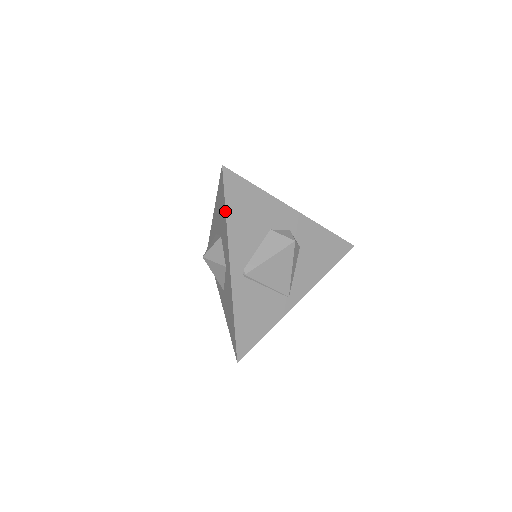
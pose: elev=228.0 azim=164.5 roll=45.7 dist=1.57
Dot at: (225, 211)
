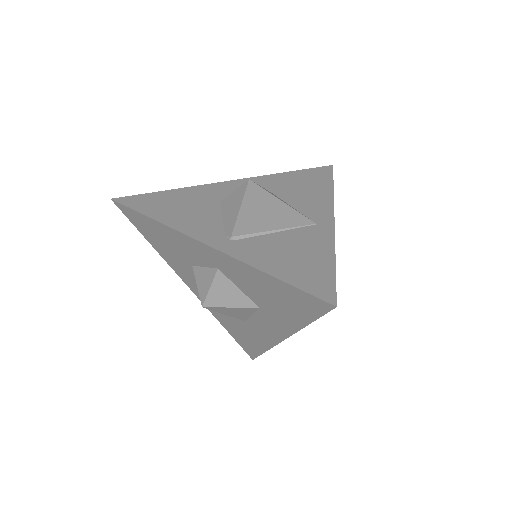
Dot at: (149, 218)
